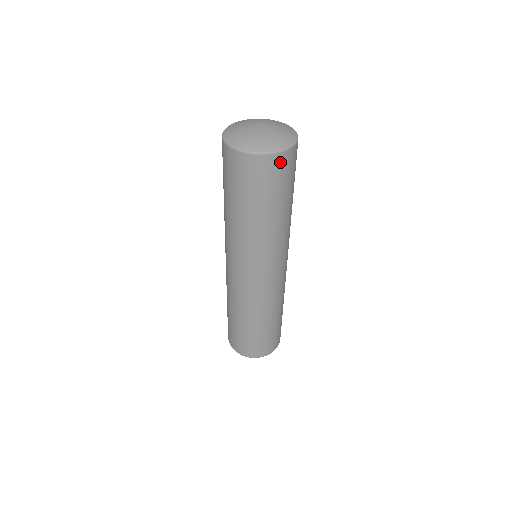
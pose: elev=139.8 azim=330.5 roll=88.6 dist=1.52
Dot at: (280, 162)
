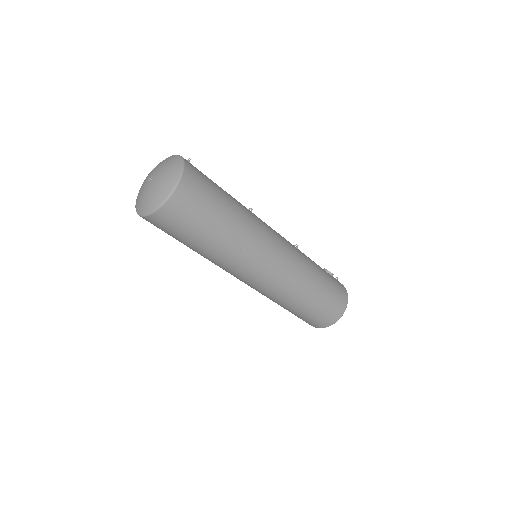
Dot at: (168, 214)
